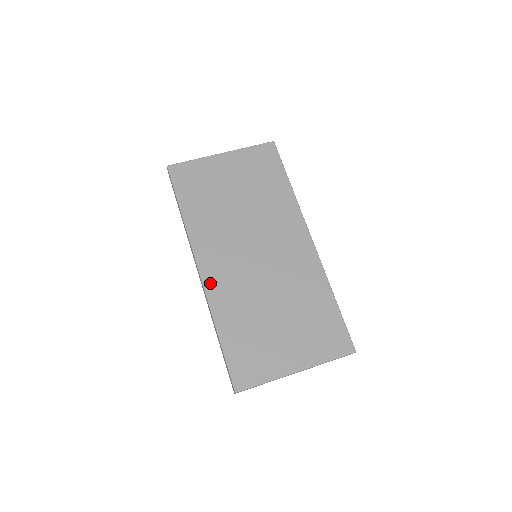
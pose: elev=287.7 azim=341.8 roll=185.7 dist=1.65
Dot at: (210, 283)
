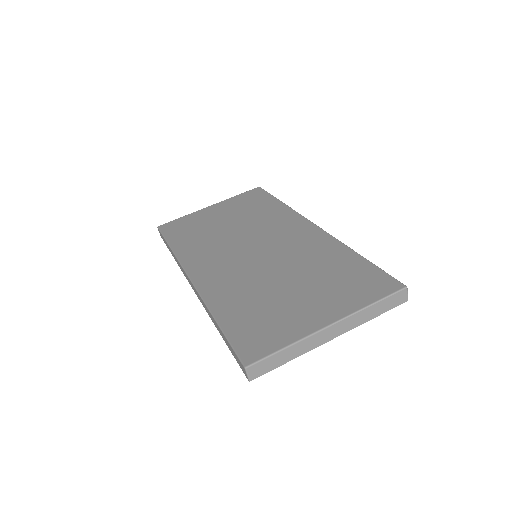
Dot at: (203, 283)
